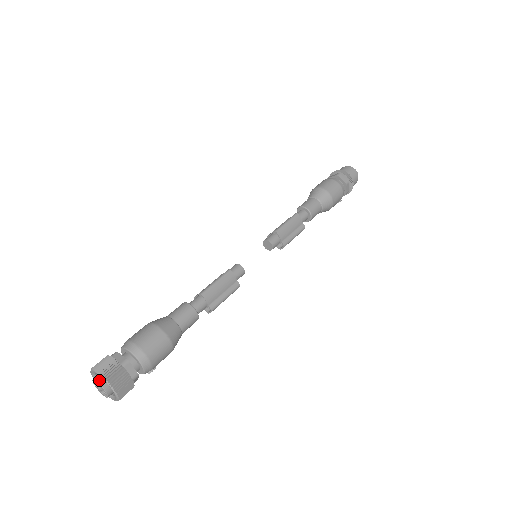
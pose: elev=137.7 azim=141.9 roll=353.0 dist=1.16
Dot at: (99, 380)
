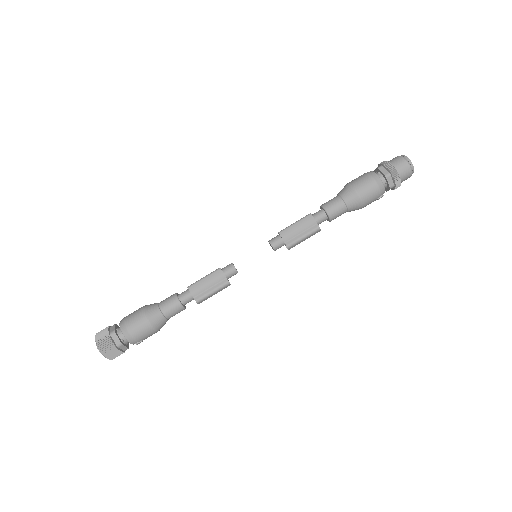
Dot at: occluded
